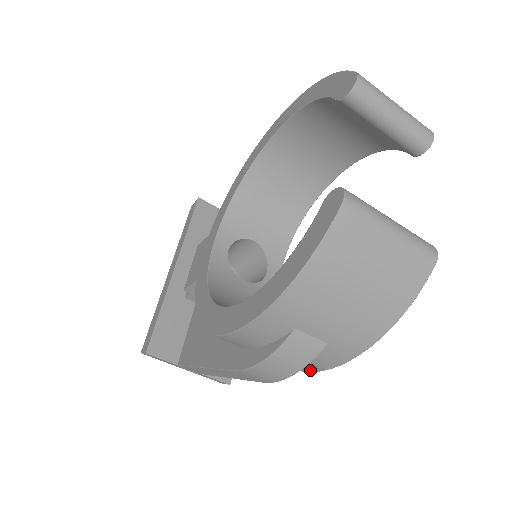
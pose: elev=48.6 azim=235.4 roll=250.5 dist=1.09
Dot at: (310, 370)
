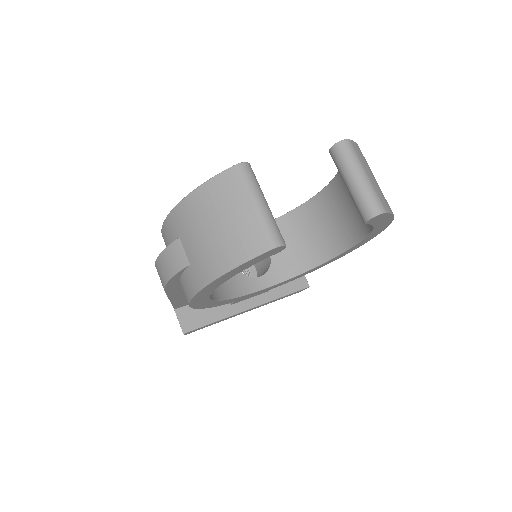
Dot at: (187, 299)
